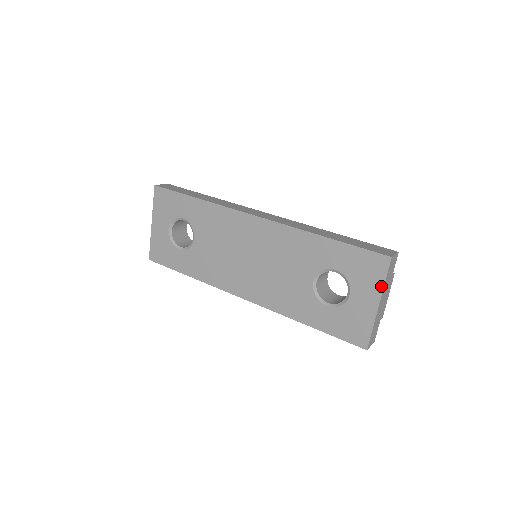
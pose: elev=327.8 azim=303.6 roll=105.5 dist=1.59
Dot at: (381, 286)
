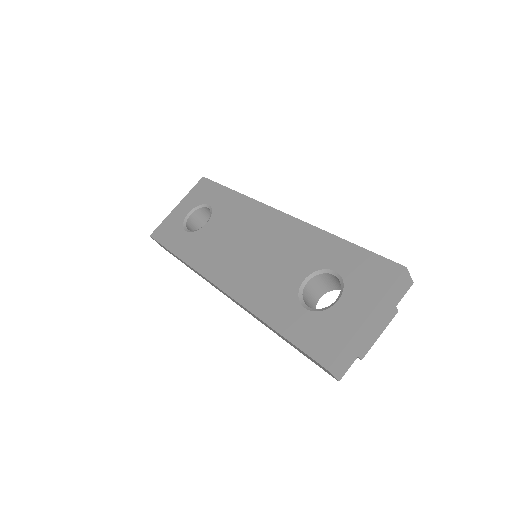
Dot at: (380, 296)
